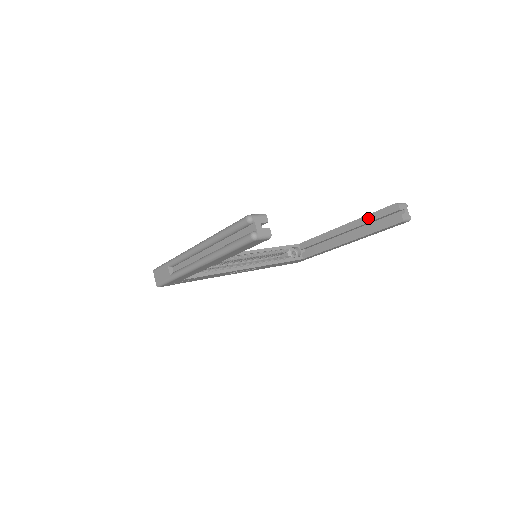
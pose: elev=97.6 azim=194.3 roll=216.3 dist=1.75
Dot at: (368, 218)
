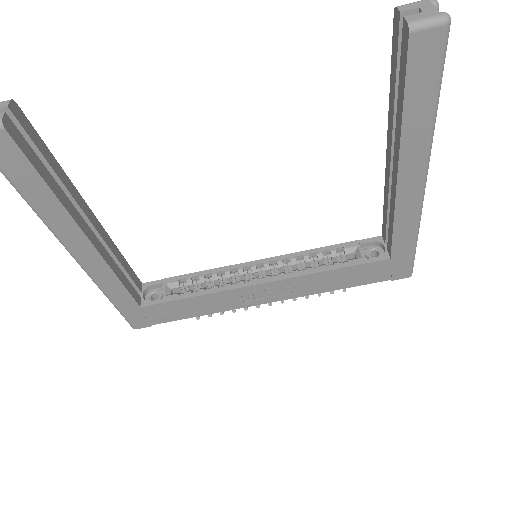
Dot at: (391, 92)
